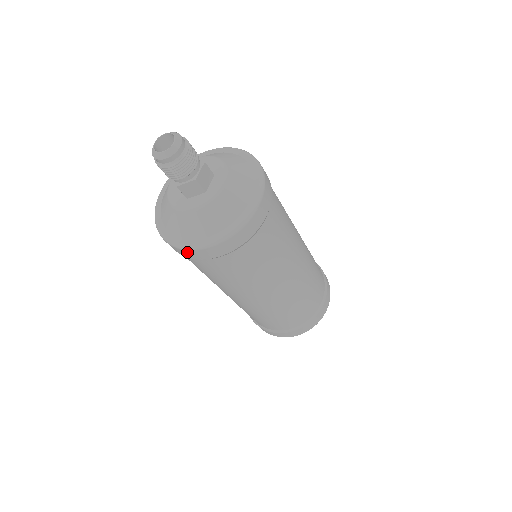
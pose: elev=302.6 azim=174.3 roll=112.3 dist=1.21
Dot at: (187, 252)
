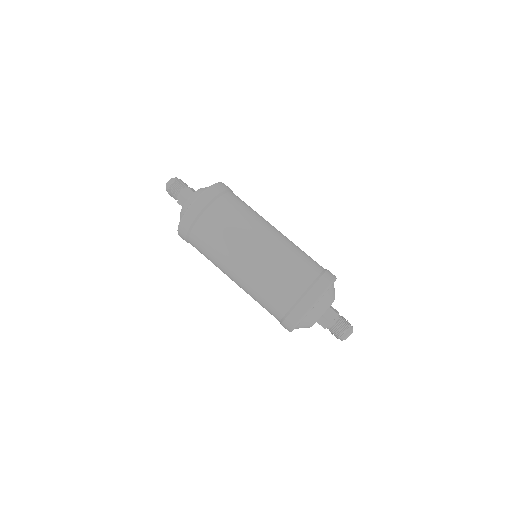
Dot at: (180, 234)
